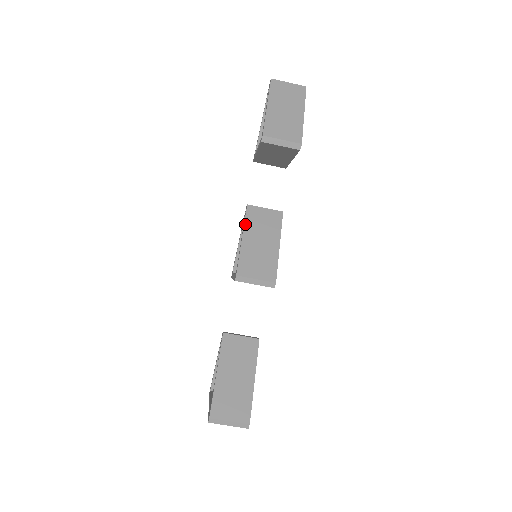
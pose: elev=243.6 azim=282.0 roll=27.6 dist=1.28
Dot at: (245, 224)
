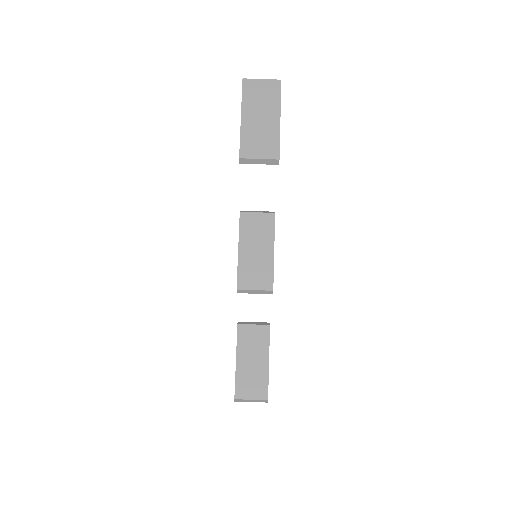
Dot at: (240, 234)
